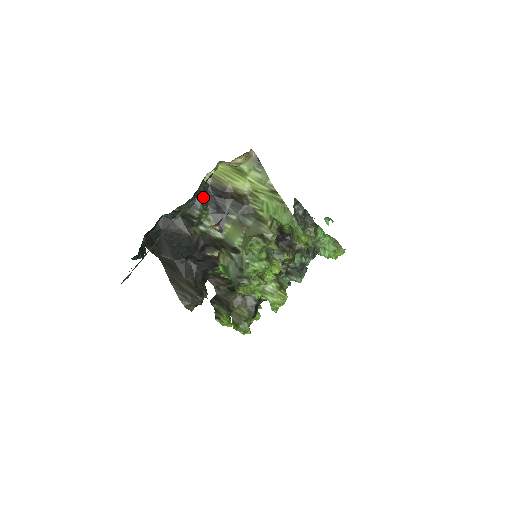
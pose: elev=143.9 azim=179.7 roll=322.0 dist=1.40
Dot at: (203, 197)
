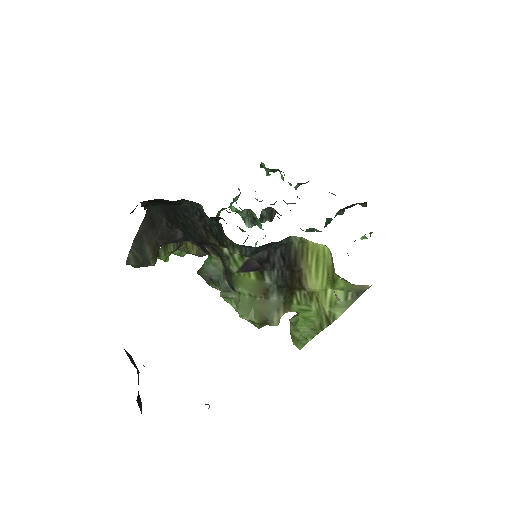
Dot at: (264, 248)
